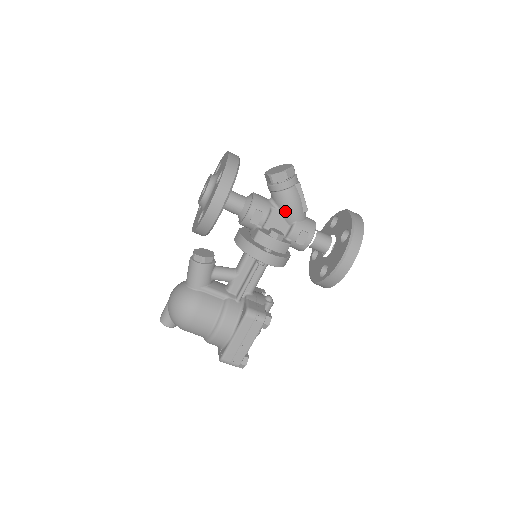
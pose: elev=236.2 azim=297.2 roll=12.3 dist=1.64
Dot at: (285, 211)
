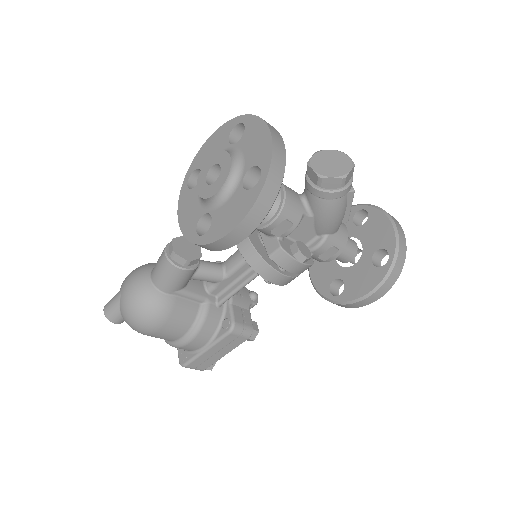
Dot at: (321, 222)
